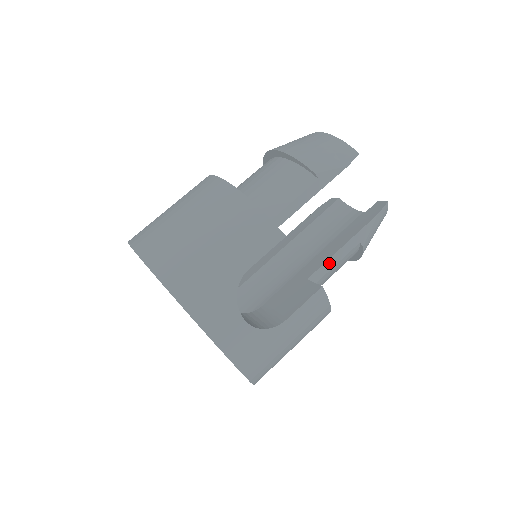
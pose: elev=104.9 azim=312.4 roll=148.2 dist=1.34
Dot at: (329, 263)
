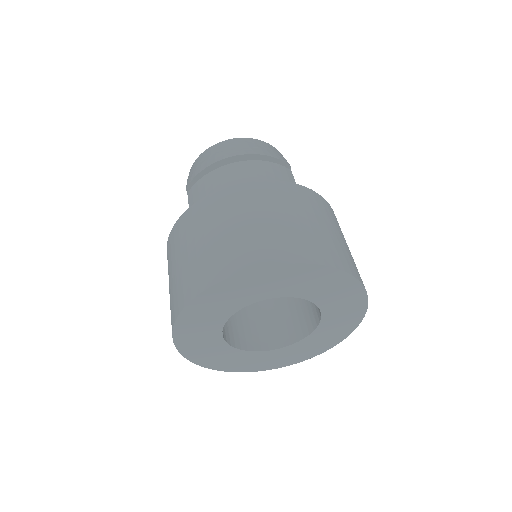
Dot at: occluded
